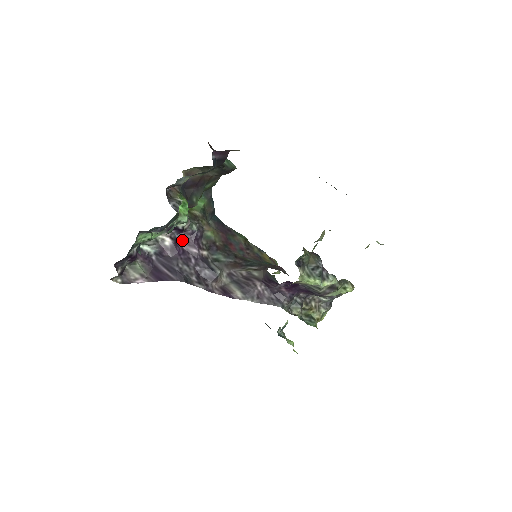
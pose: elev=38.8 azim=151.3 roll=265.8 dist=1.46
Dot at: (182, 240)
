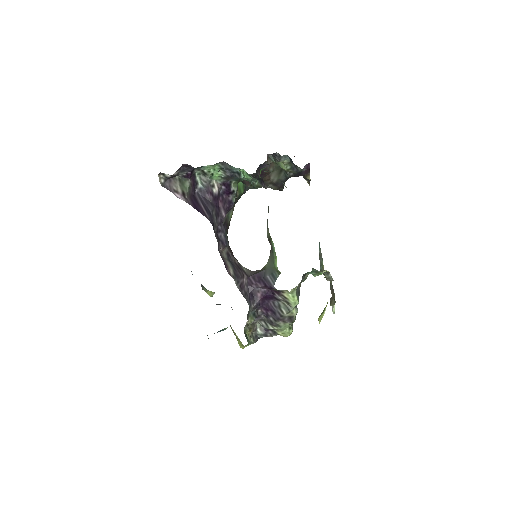
Dot at: (222, 199)
